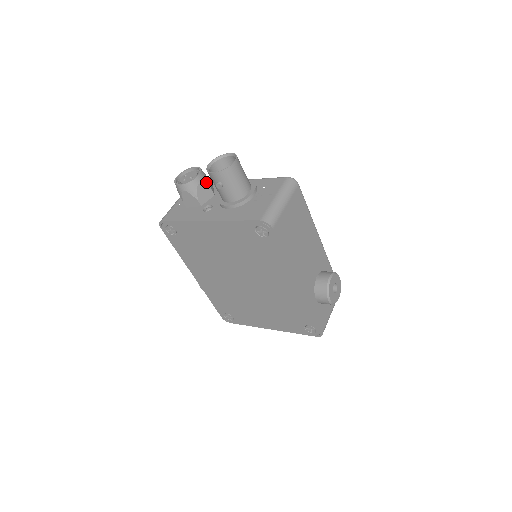
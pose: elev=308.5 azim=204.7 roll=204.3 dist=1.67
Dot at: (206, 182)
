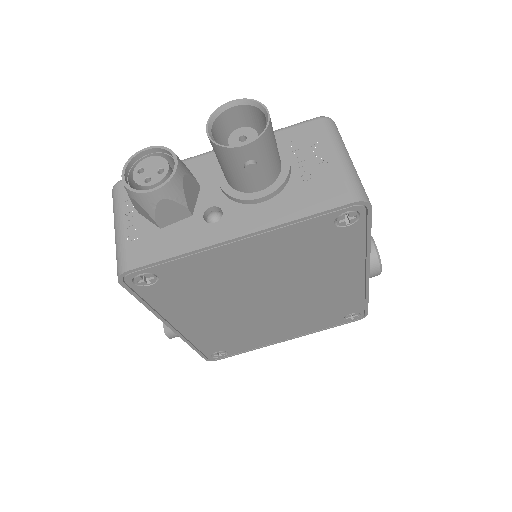
Dot at: (187, 169)
